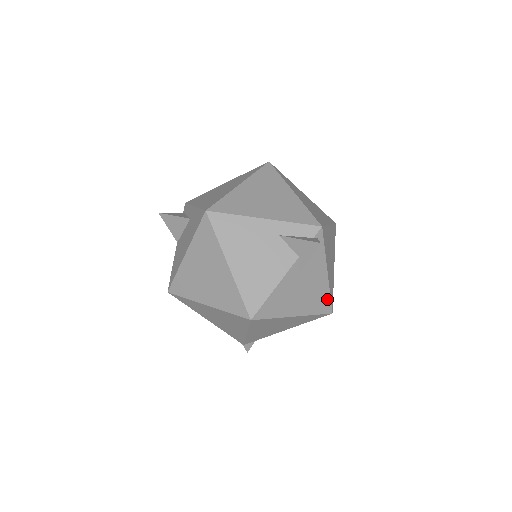
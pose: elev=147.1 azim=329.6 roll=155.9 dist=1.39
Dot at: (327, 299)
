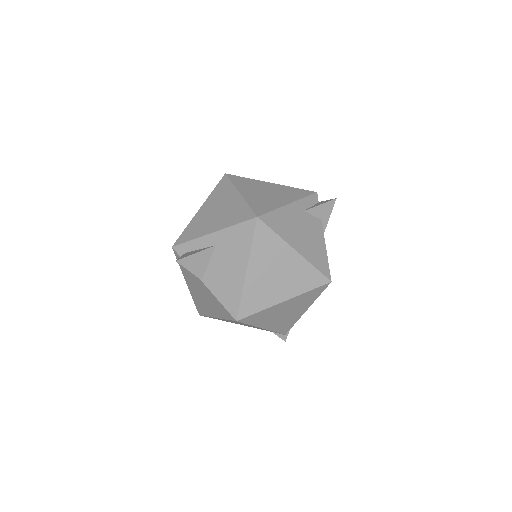
Dot at: occluded
